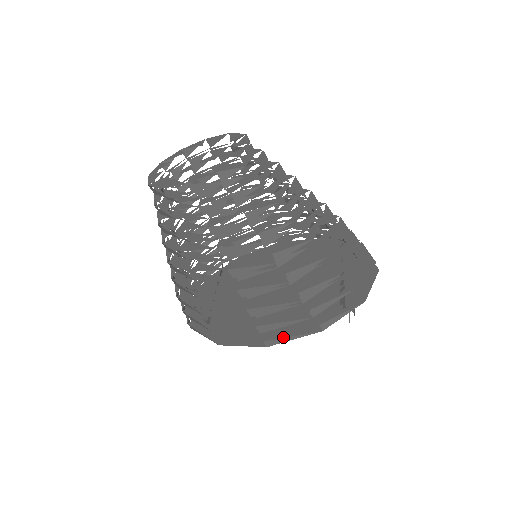
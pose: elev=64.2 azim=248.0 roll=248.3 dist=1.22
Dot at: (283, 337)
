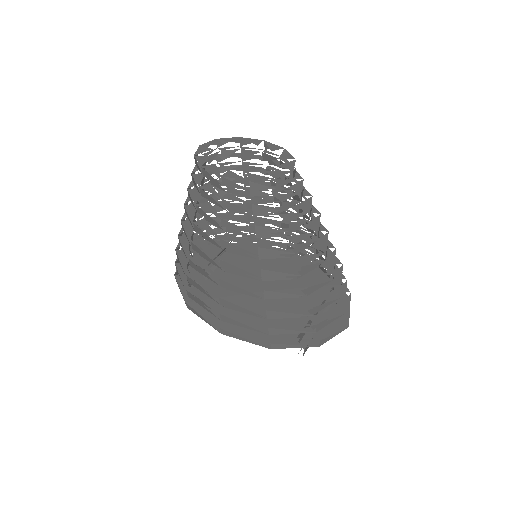
Dot at: (239, 334)
